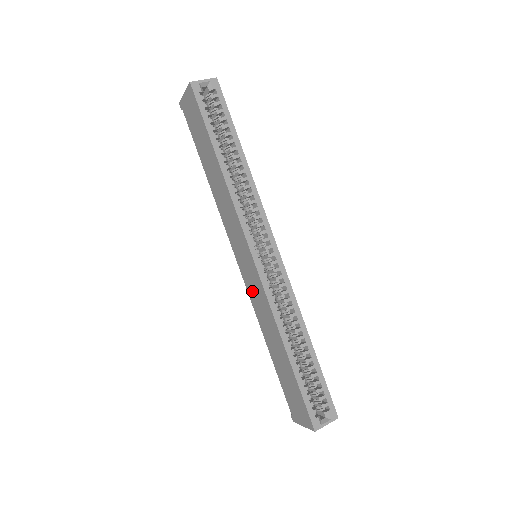
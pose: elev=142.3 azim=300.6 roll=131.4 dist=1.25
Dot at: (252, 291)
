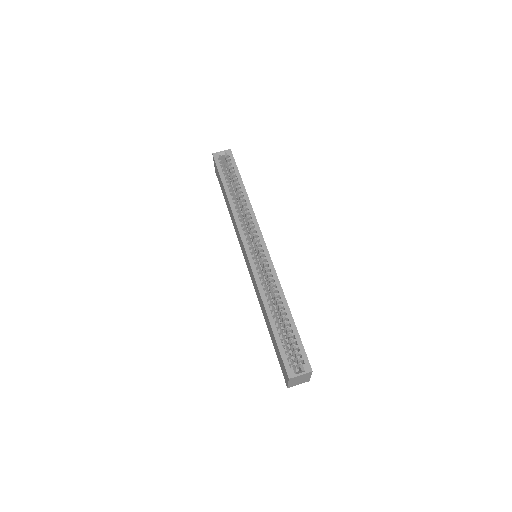
Dot at: (253, 281)
